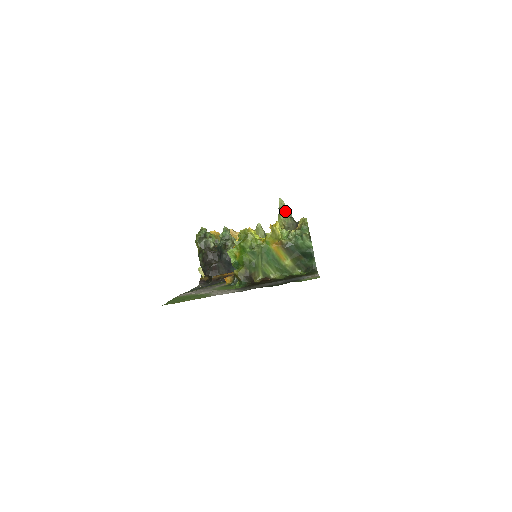
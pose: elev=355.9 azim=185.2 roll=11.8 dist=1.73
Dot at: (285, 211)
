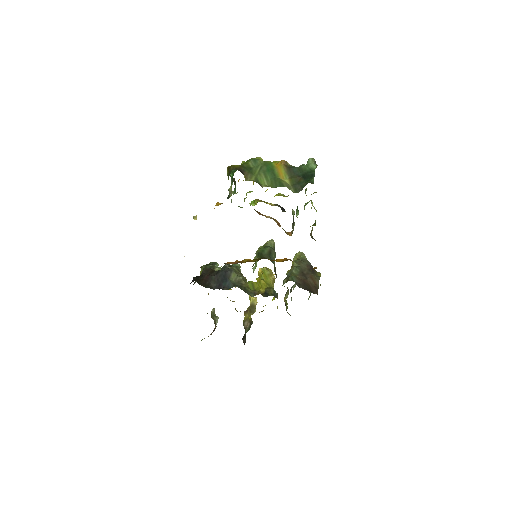
Dot at: occluded
